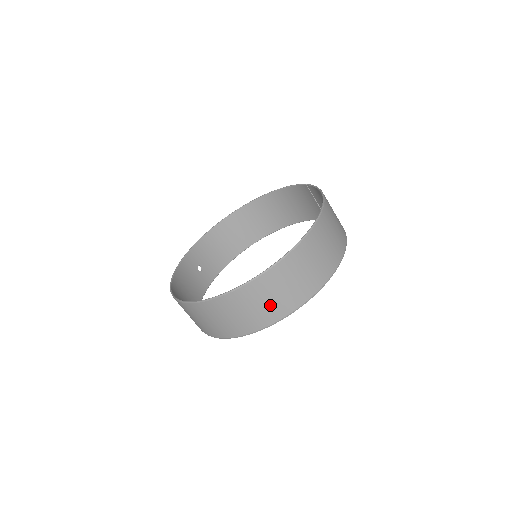
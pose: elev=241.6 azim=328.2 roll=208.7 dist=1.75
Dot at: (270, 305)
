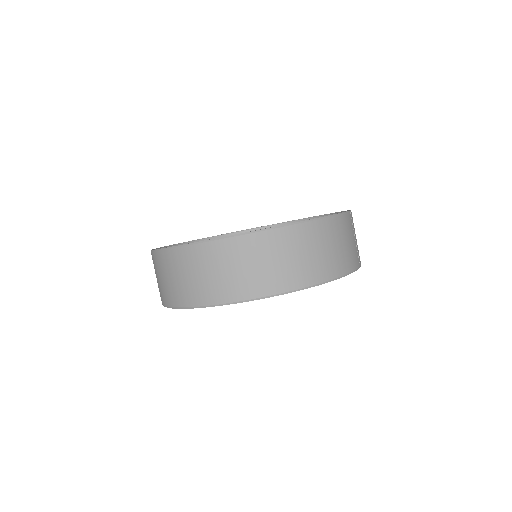
Dot at: (178, 285)
